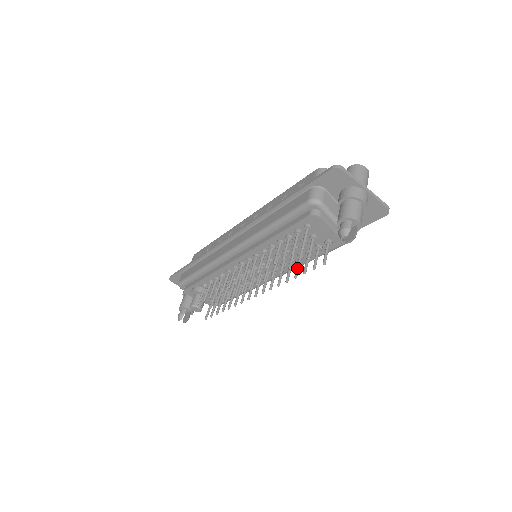
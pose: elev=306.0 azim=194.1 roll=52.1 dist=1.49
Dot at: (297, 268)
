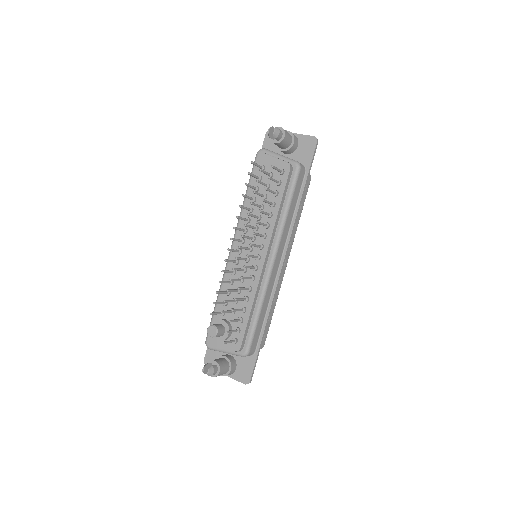
Dot at: (266, 201)
